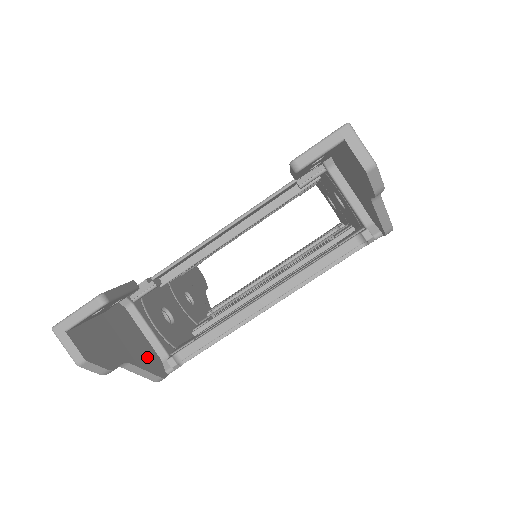
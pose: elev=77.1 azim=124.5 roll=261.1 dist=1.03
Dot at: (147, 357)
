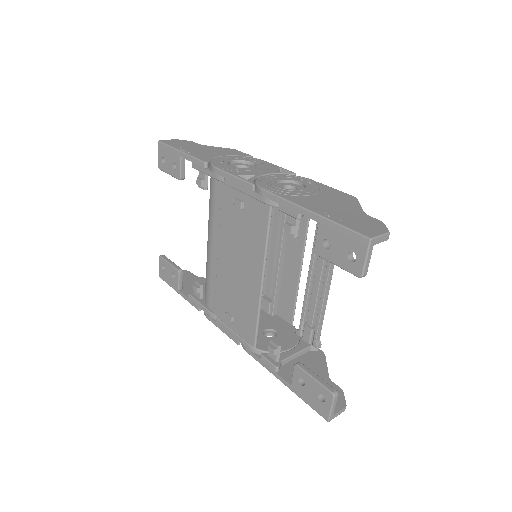
Dot at: (315, 361)
